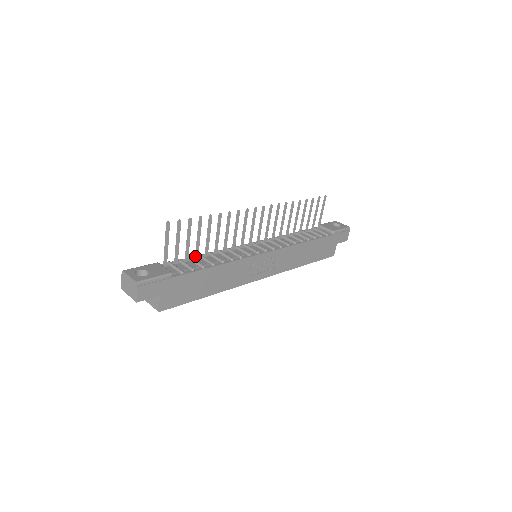
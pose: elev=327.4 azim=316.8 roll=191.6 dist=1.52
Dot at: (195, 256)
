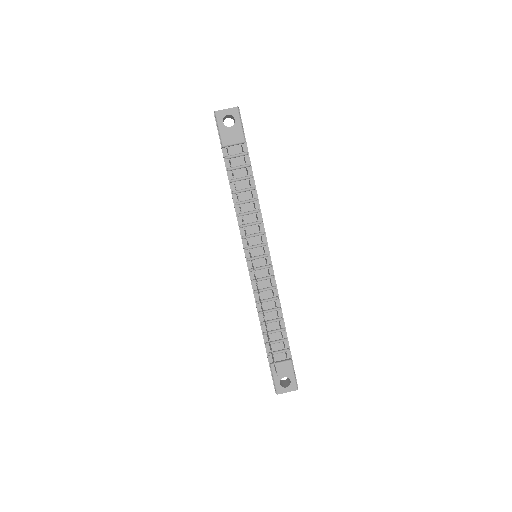
Dot at: occluded
